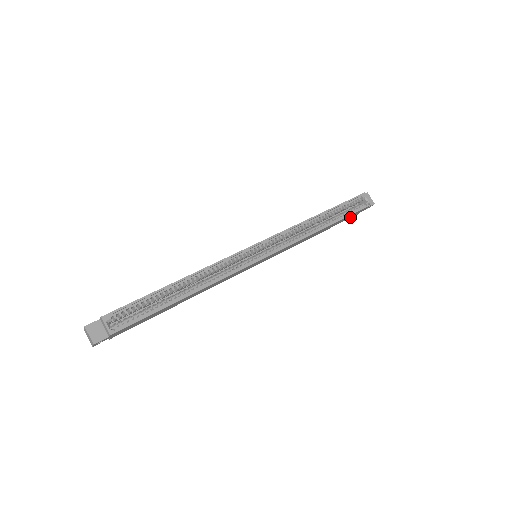
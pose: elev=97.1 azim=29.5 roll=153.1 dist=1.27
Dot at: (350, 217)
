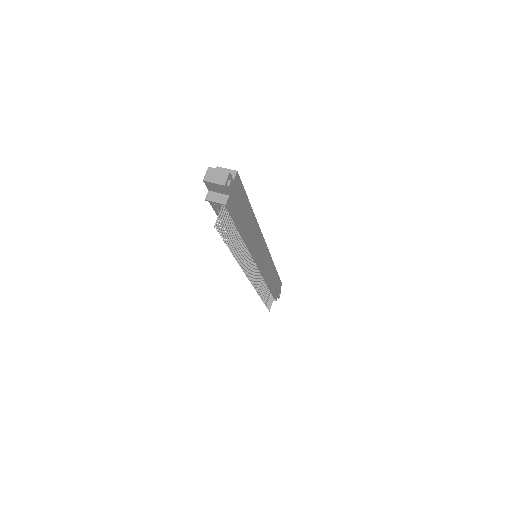
Dot at: (276, 294)
